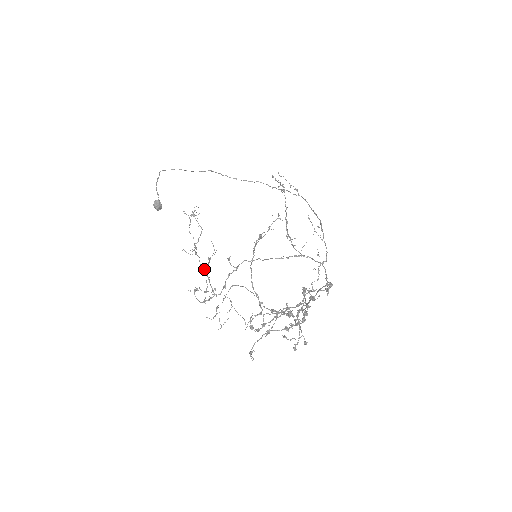
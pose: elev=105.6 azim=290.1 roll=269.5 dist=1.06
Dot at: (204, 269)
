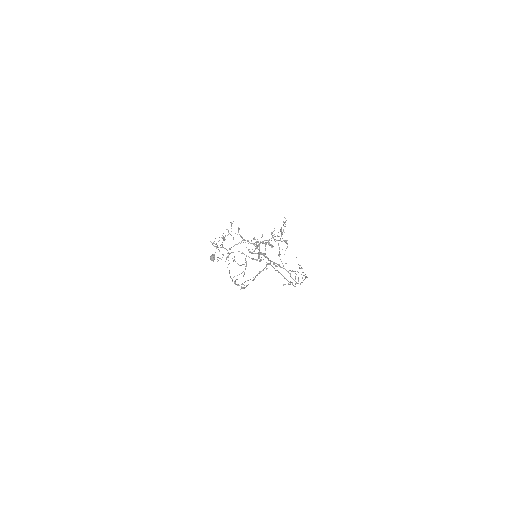
Dot at: occluded
